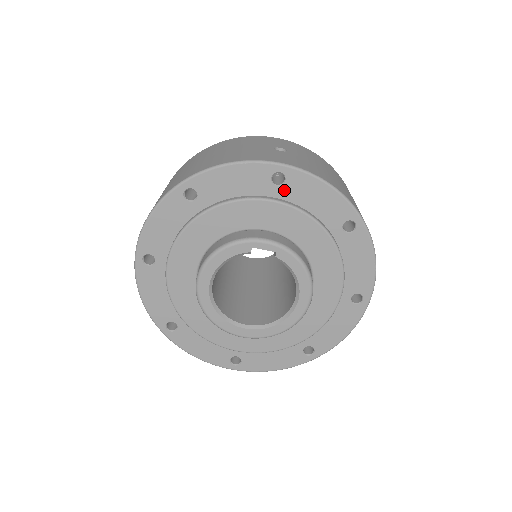
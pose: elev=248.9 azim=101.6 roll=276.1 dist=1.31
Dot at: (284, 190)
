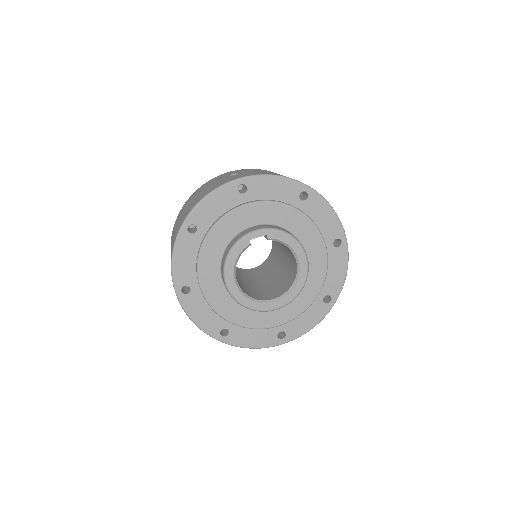
Dot at: (250, 194)
